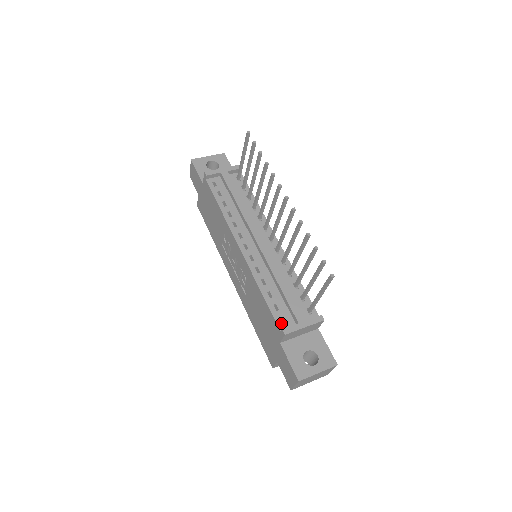
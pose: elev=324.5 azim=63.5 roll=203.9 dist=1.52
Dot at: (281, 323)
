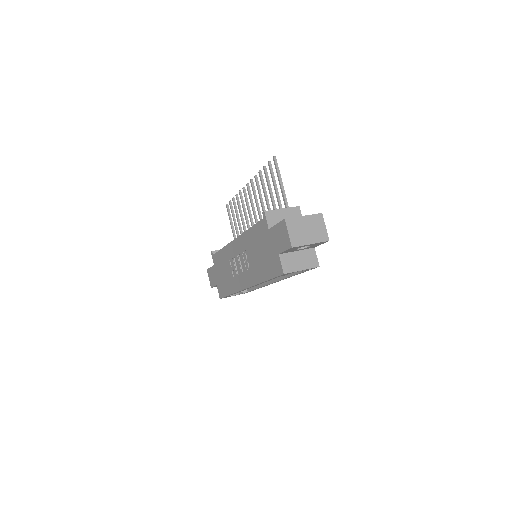
Dot at: occluded
